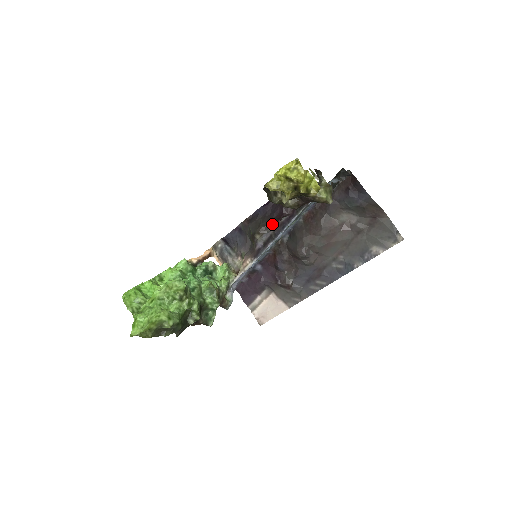
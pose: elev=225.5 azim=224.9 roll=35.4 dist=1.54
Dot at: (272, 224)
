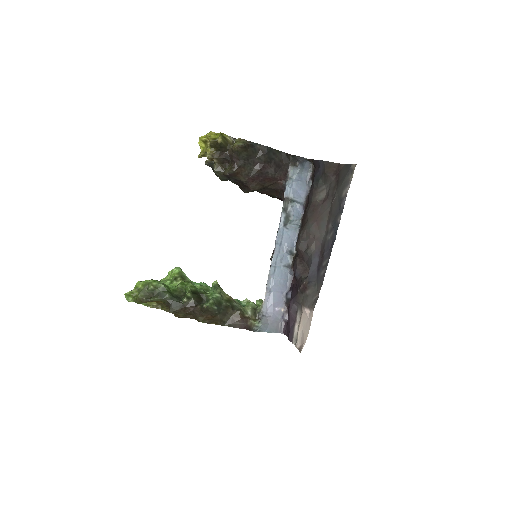
Dot at: occluded
